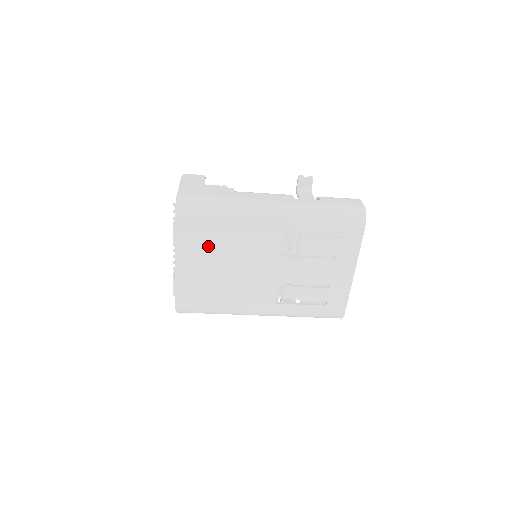
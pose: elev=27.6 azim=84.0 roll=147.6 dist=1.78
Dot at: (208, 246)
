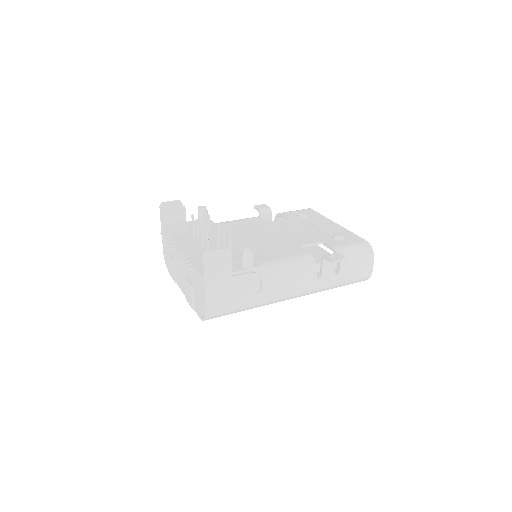
Dot at: occluded
